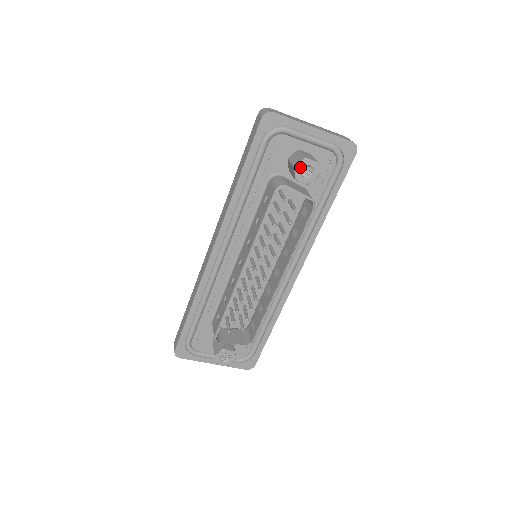
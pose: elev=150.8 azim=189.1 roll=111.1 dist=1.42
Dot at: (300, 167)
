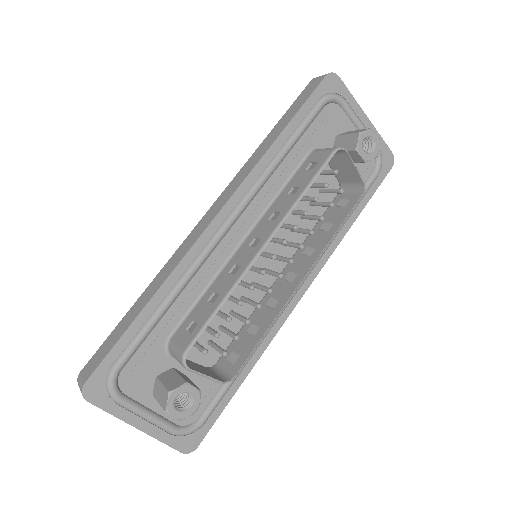
Dot at: (365, 135)
